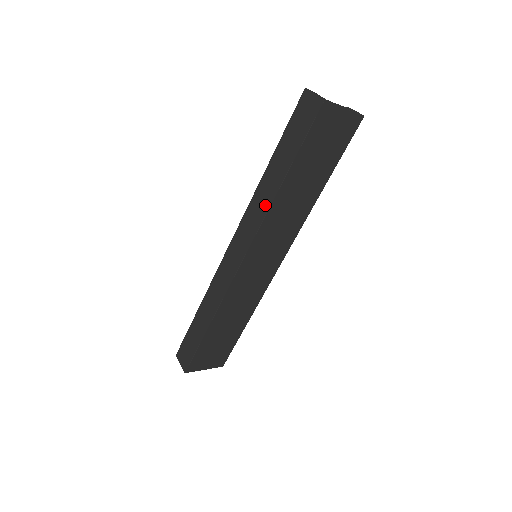
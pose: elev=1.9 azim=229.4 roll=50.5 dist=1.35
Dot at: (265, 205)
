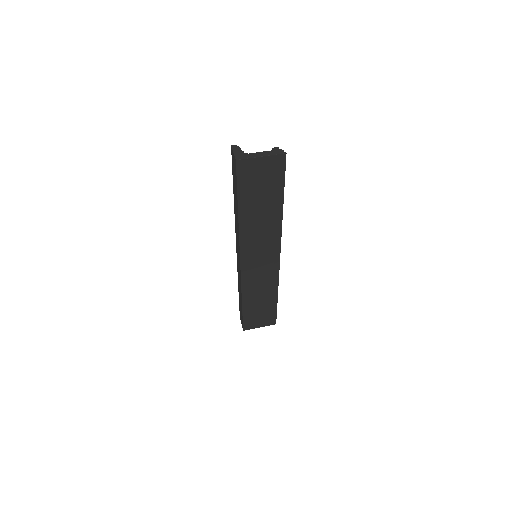
Dot at: (238, 228)
